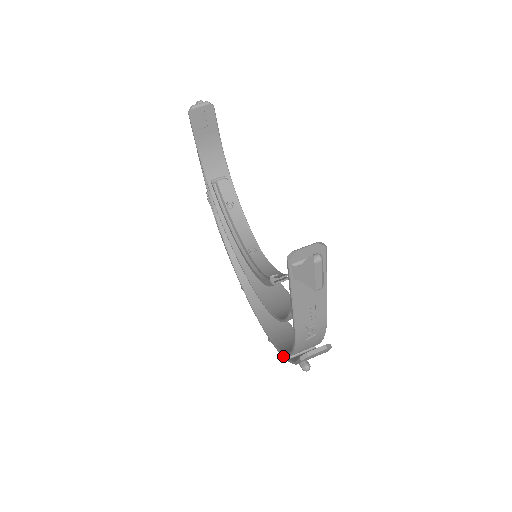
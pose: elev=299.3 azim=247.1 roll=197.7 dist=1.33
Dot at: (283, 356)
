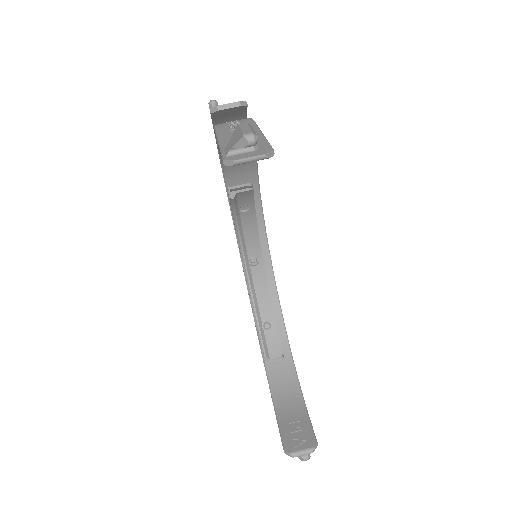
Dot at: (250, 303)
